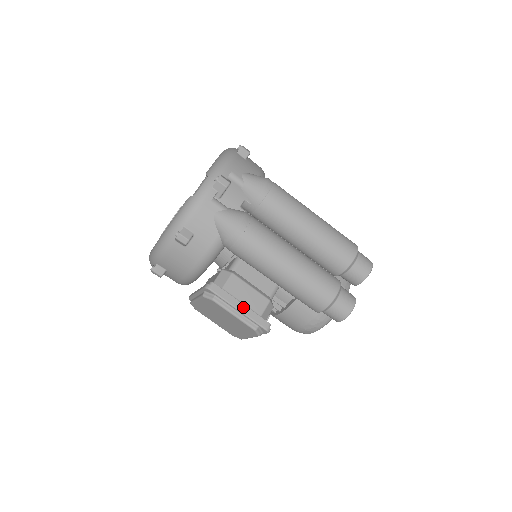
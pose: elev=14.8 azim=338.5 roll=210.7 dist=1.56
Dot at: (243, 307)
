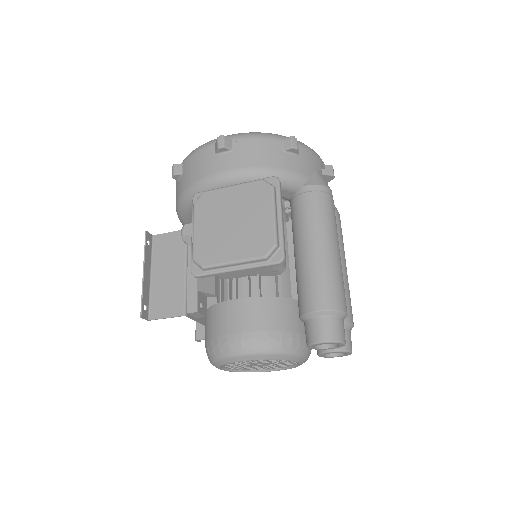
Dot at: occluded
